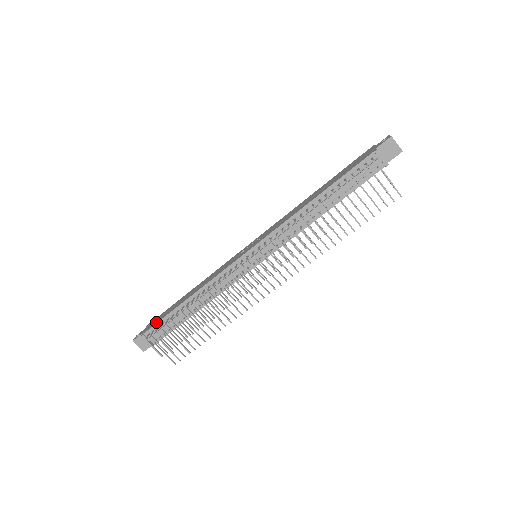
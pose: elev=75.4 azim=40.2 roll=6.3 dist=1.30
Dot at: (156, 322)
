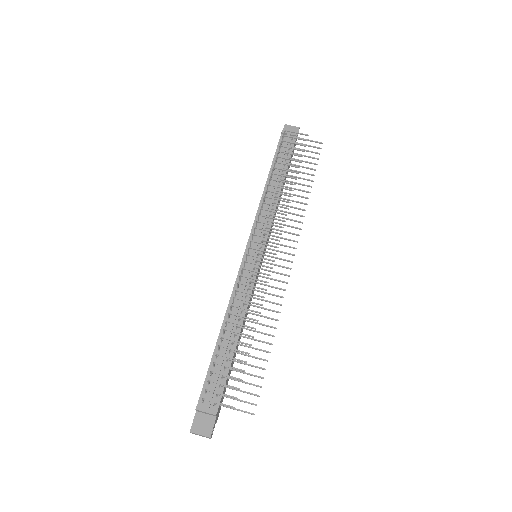
Dot at: (203, 384)
